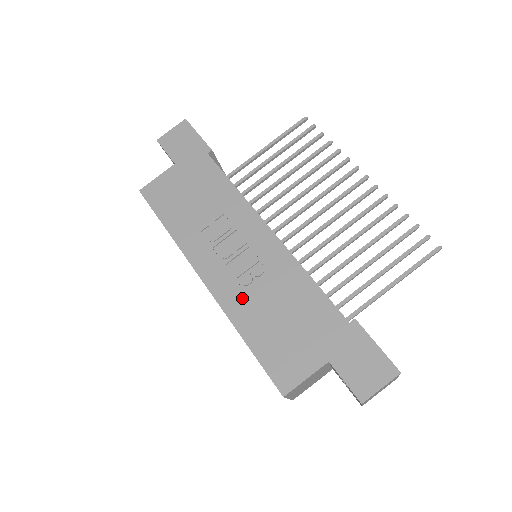
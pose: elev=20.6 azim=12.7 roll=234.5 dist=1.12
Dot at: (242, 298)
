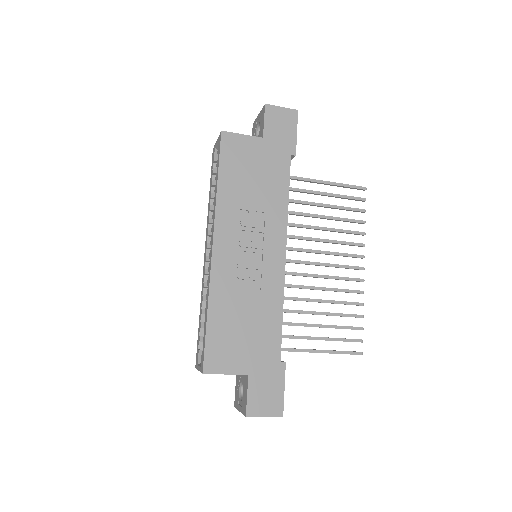
Dot at: (229, 285)
